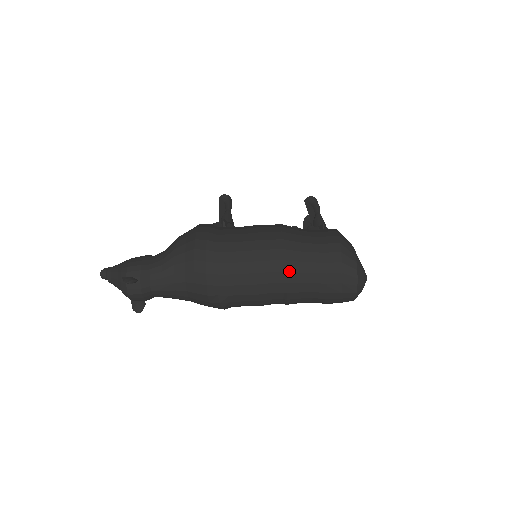
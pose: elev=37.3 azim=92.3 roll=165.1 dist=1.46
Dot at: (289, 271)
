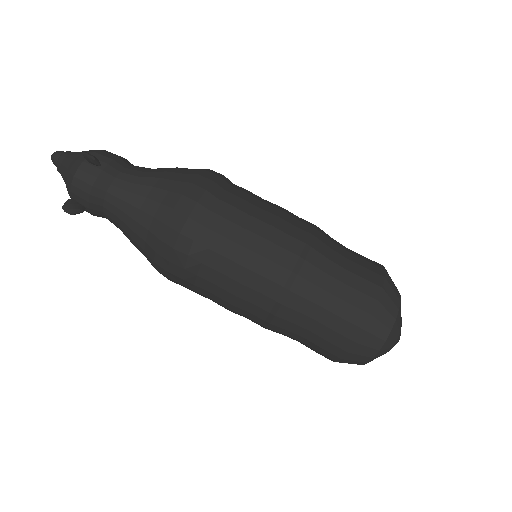
Dot at: (308, 260)
